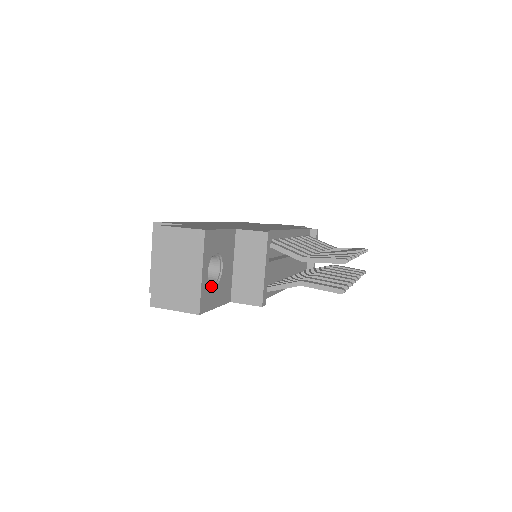
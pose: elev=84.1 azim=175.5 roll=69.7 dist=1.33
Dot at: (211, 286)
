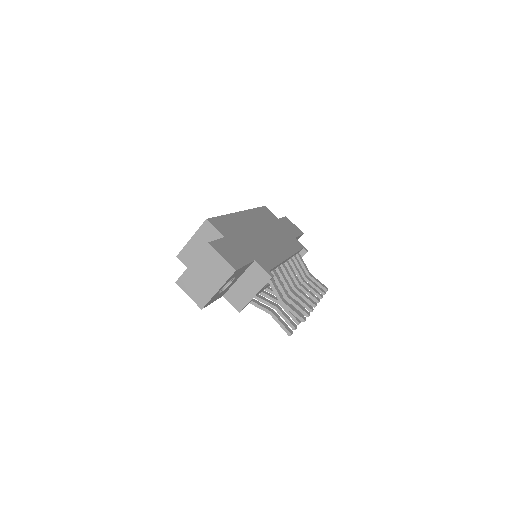
Dot at: (218, 294)
